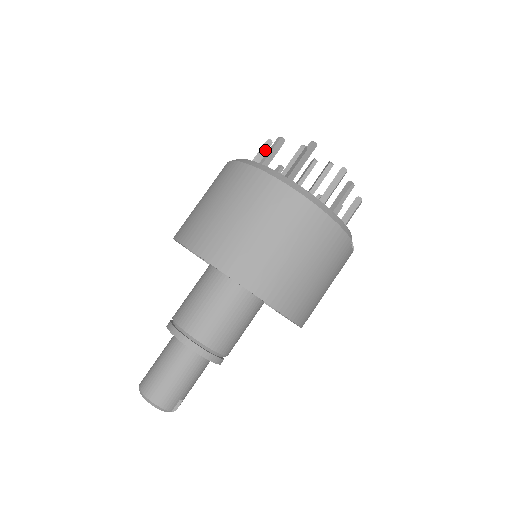
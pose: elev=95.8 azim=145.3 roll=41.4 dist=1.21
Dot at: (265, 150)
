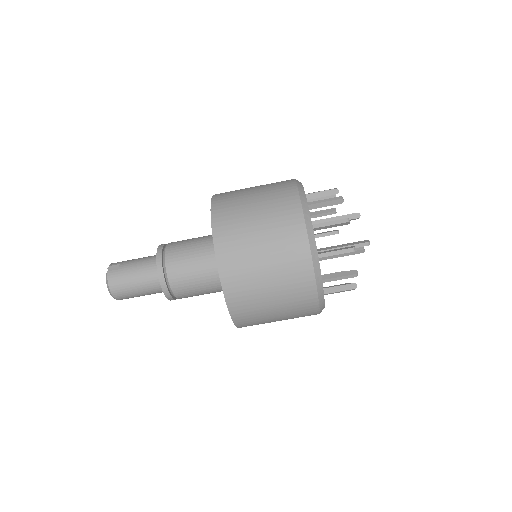
Dot at: (338, 225)
